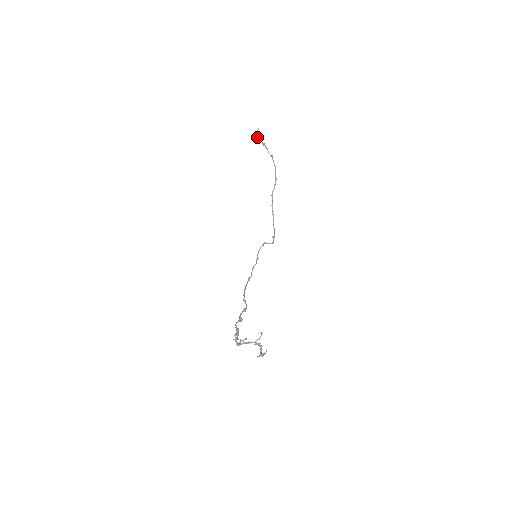
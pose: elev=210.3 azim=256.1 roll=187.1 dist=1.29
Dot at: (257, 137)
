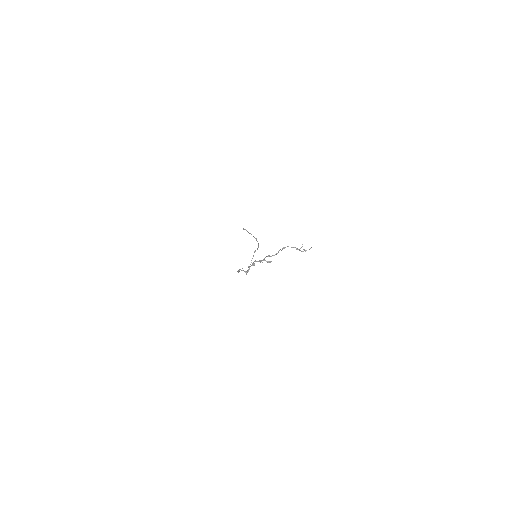
Dot at: (245, 229)
